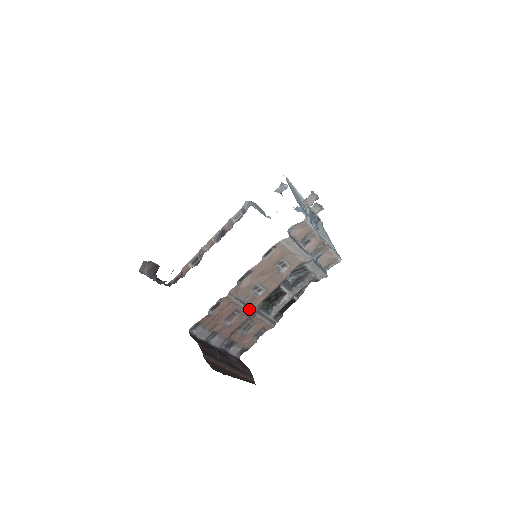
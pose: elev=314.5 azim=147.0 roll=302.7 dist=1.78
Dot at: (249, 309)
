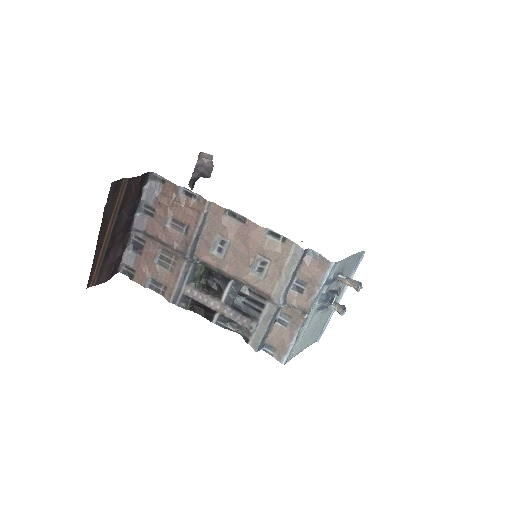
Dot at: (192, 245)
